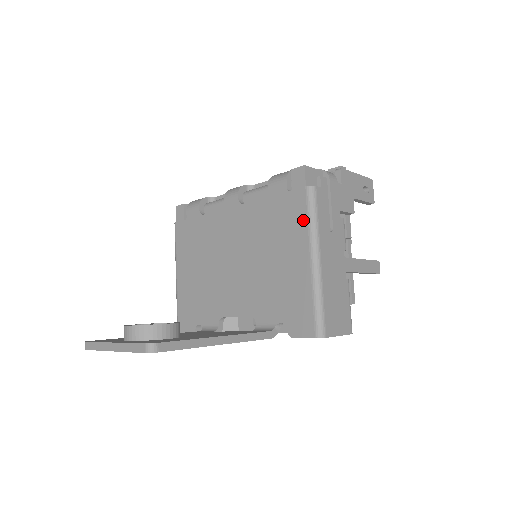
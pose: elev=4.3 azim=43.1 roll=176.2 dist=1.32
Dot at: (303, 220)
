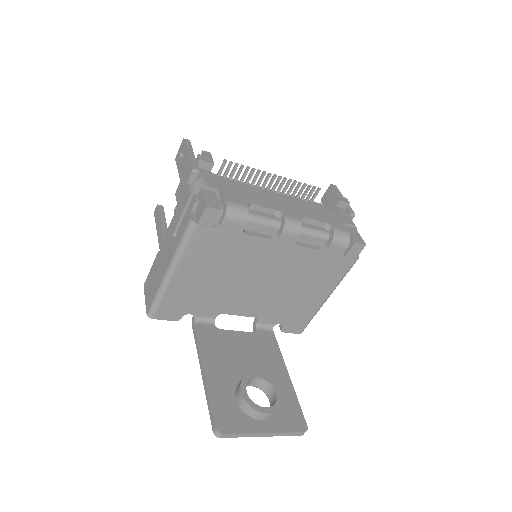
Dot at: (339, 277)
